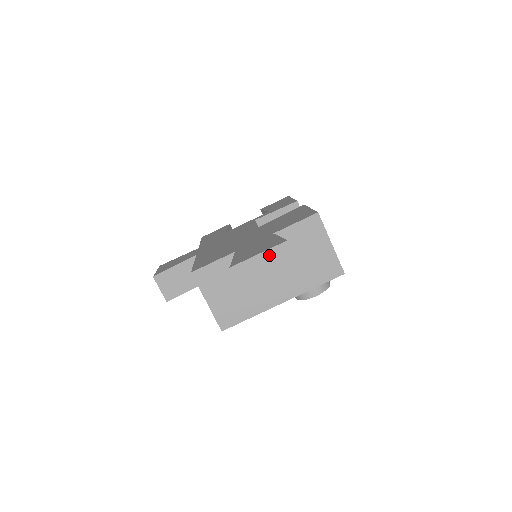
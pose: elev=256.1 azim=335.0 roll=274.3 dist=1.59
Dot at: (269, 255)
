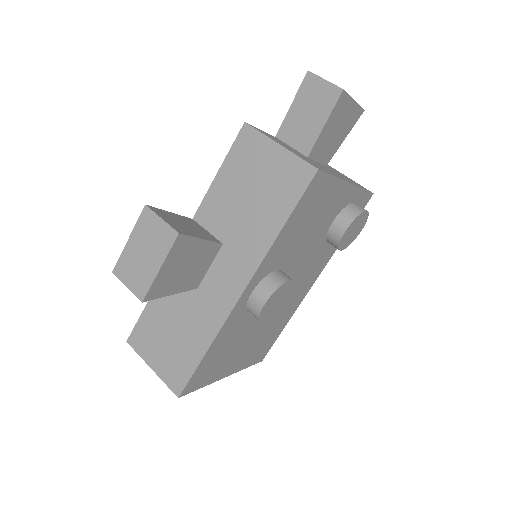
Dot at: occluded
